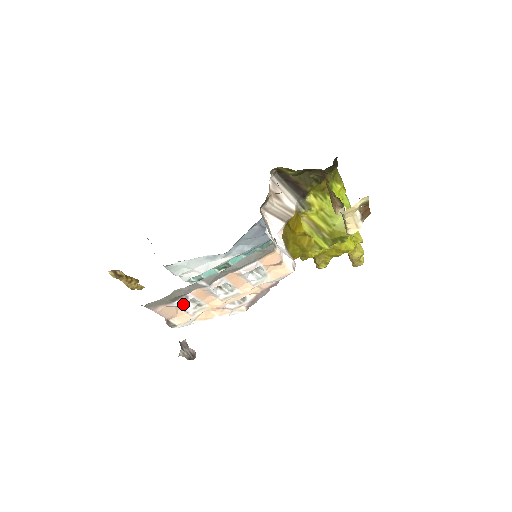
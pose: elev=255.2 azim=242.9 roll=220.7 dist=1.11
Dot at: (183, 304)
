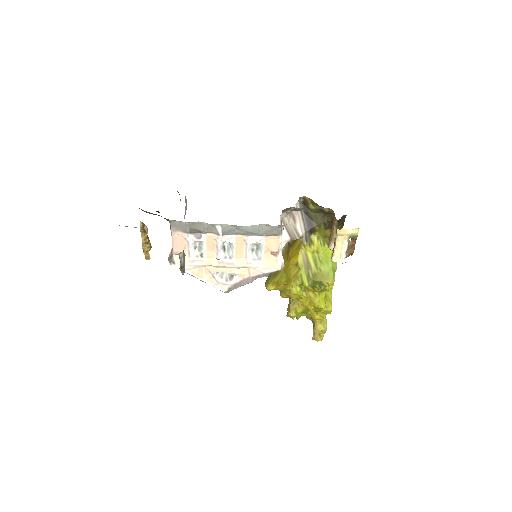
Dot at: (193, 245)
